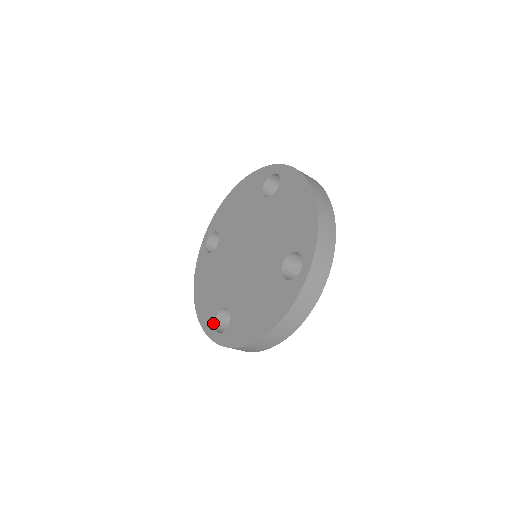
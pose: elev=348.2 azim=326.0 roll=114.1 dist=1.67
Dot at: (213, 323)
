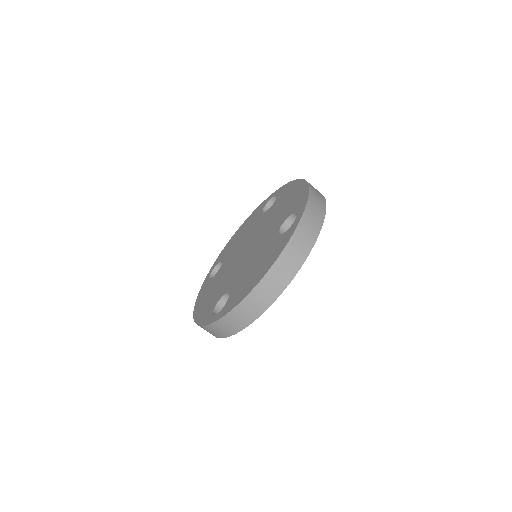
Dot at: (211, 313)
